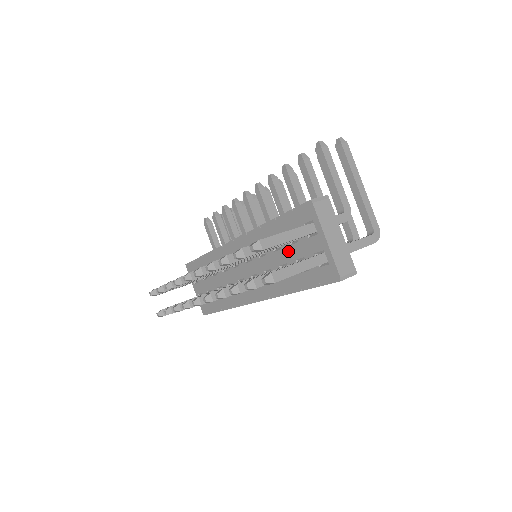
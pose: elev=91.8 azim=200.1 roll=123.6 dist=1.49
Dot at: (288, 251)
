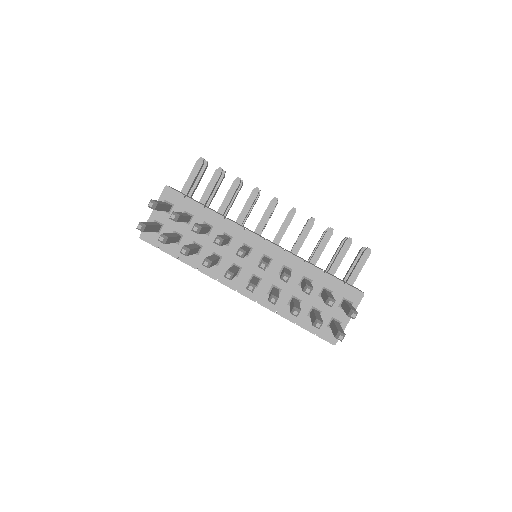
Dot at: (312, 296)
